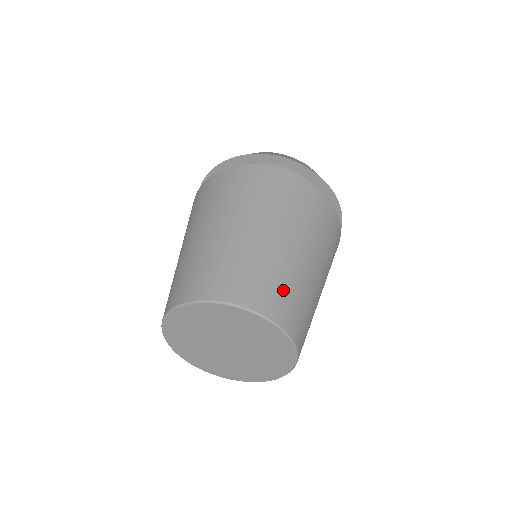
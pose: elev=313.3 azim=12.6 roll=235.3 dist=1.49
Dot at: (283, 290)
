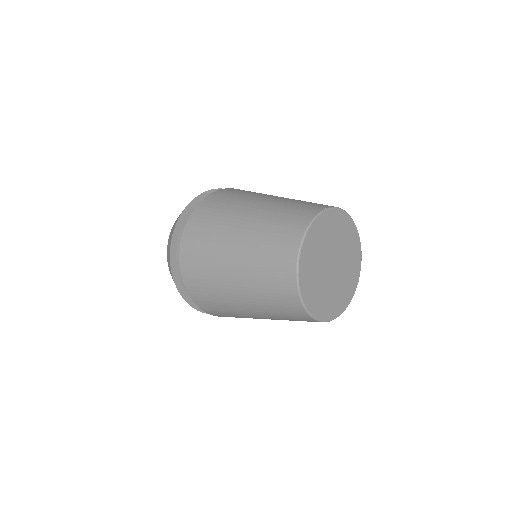
Dot at: occluded
